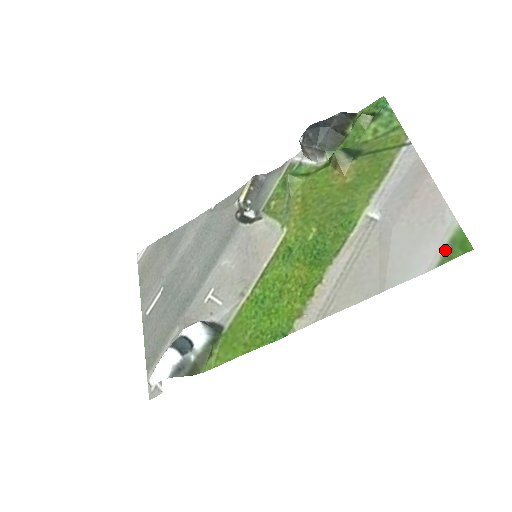
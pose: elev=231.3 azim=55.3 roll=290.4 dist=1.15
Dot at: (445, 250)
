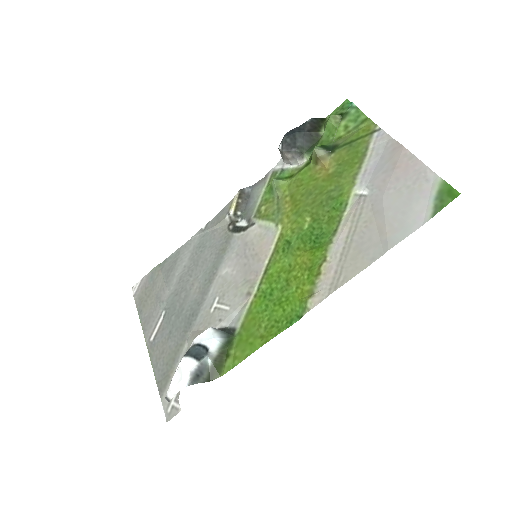
Dot at: (435, 202)
